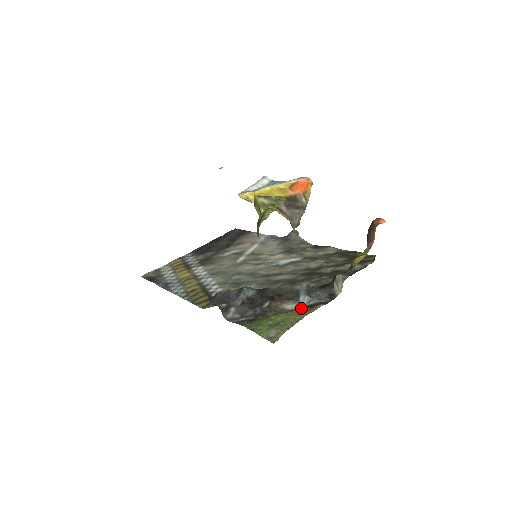
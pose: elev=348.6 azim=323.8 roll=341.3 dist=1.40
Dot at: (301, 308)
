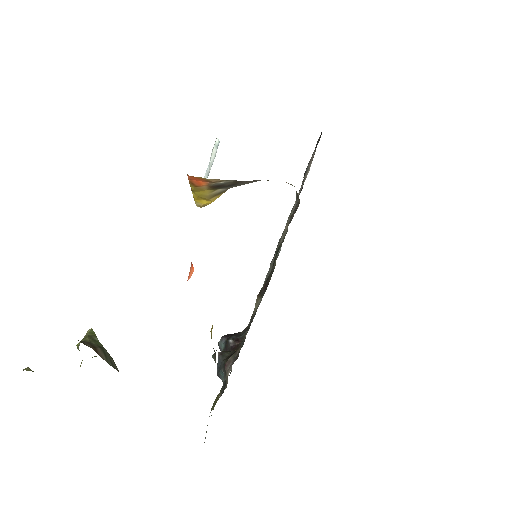
Dot at: occluded
